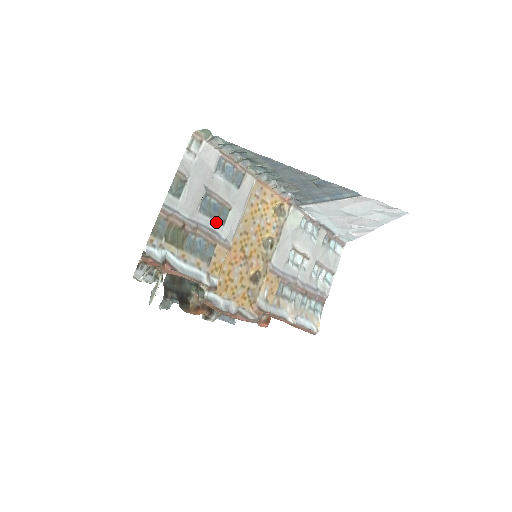
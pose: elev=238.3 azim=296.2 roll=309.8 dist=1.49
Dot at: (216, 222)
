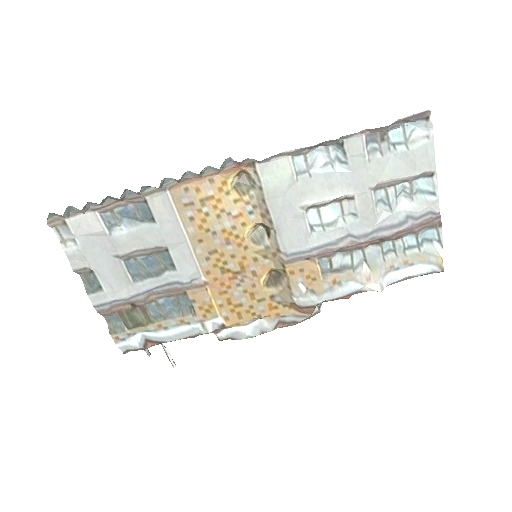
Dot at: (163, 274)
